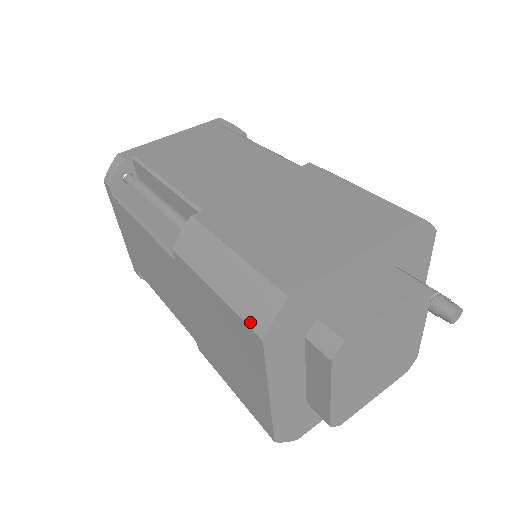
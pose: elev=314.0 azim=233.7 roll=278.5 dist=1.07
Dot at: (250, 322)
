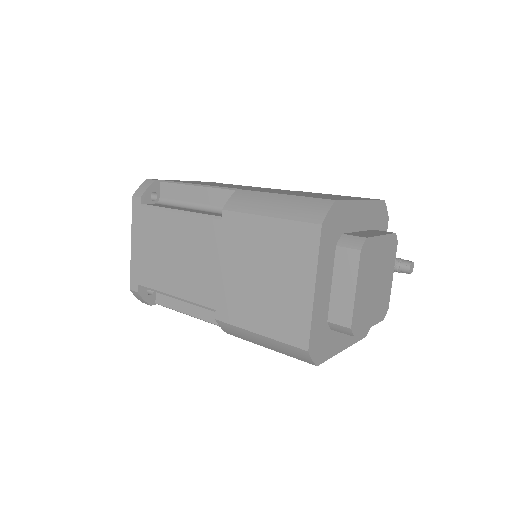
Dot at: (308, 219)
